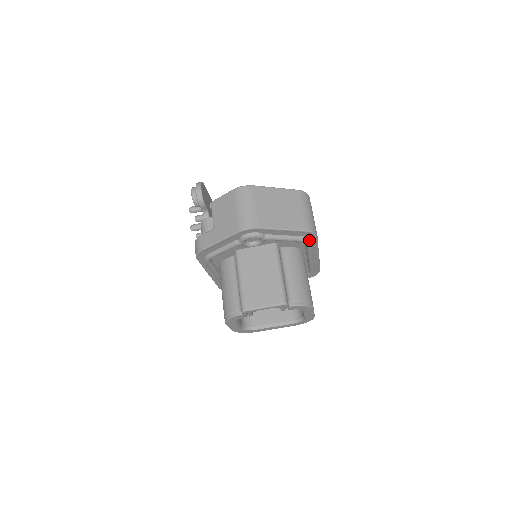
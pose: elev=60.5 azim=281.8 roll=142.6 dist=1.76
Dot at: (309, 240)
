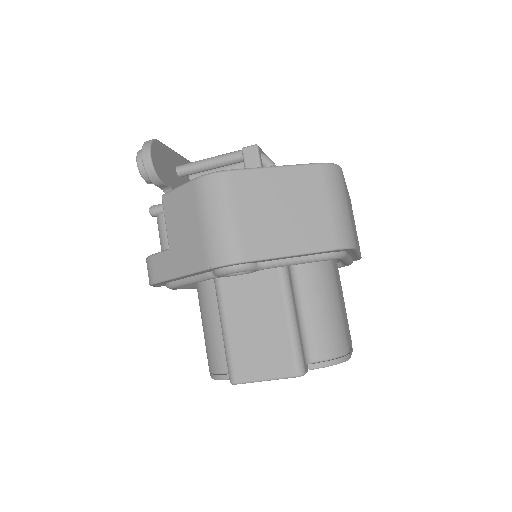
Dot at: (341, 254)
